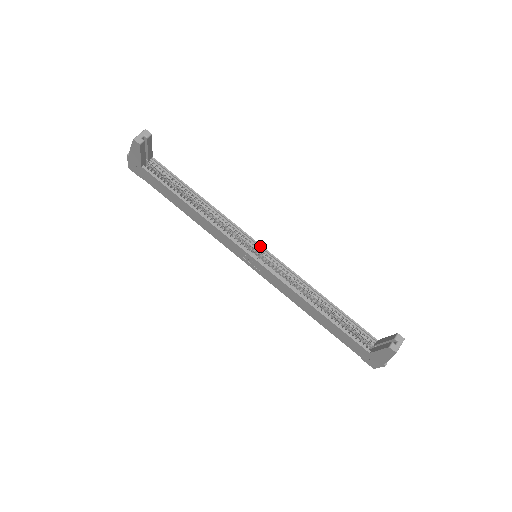
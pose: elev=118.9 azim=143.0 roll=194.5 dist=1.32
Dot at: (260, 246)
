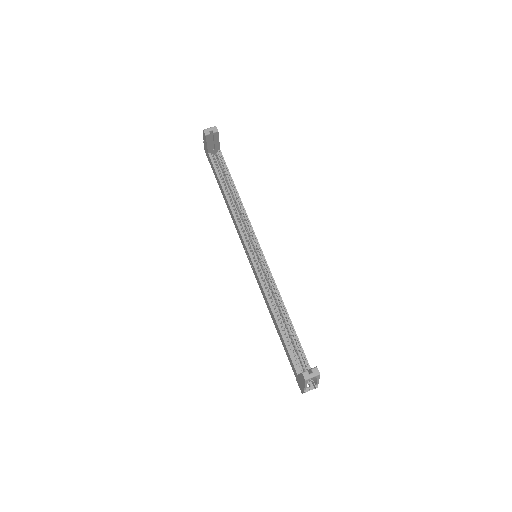
Dot at: (260, 249)
